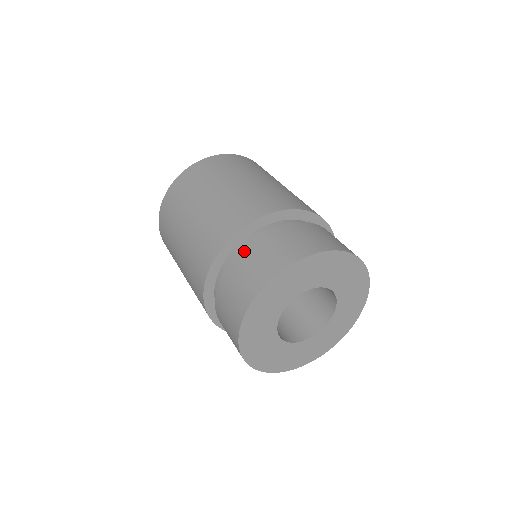
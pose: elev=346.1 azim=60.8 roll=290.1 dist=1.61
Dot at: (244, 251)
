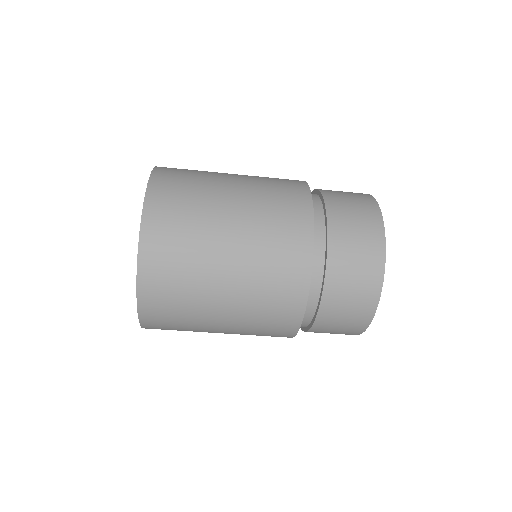
Dot at: (330, 281)
